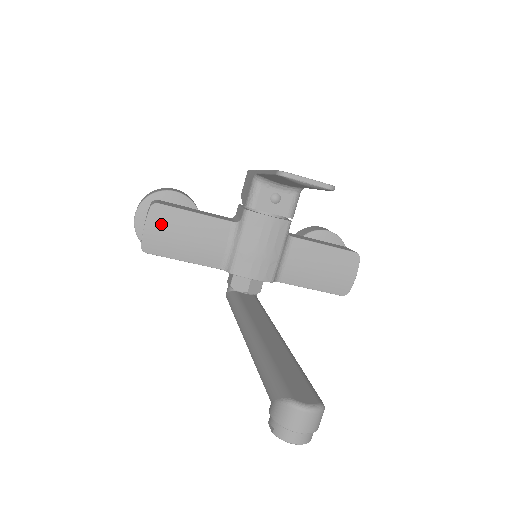
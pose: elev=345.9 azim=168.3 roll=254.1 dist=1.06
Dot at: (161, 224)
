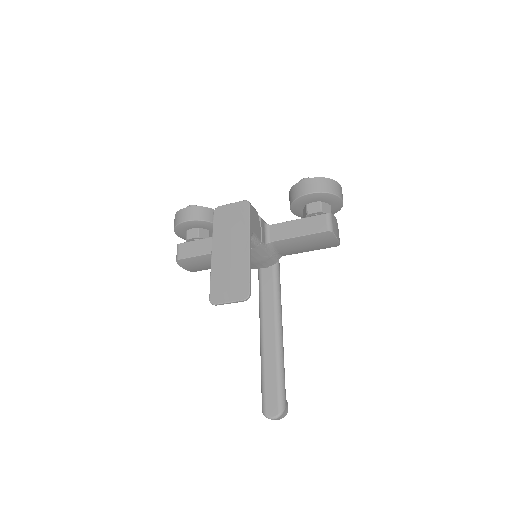
Dot at: (189, 265)
